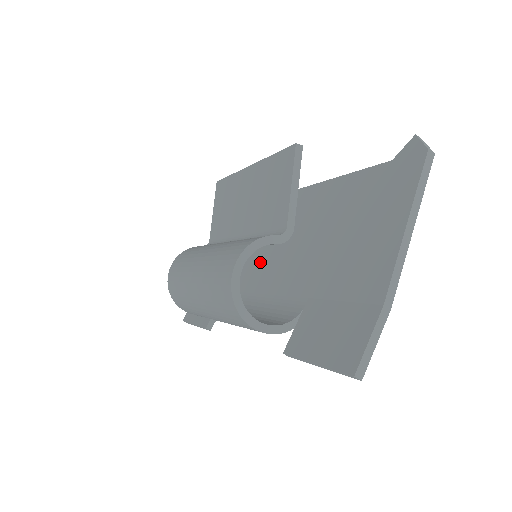
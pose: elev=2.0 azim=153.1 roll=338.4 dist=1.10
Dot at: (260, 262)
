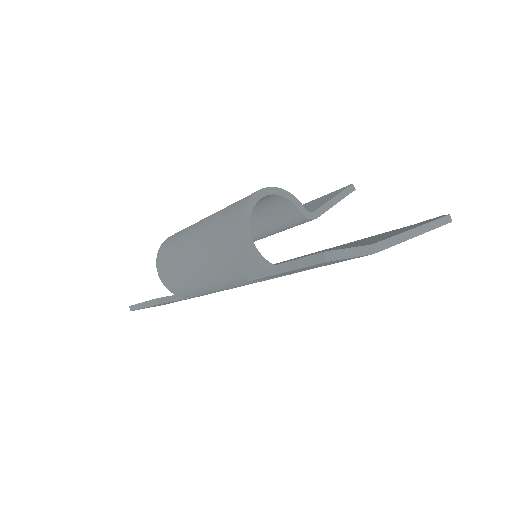
Dot at: occluded
